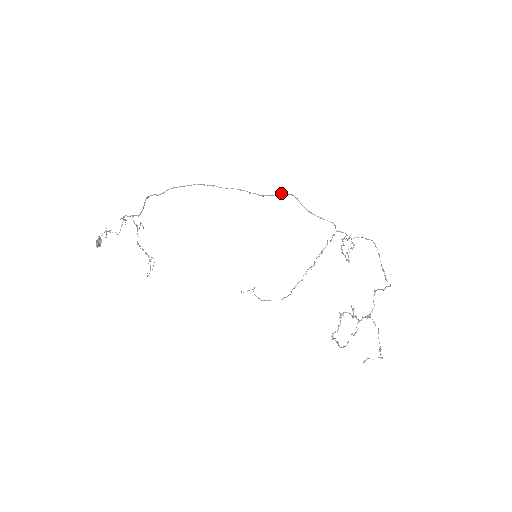
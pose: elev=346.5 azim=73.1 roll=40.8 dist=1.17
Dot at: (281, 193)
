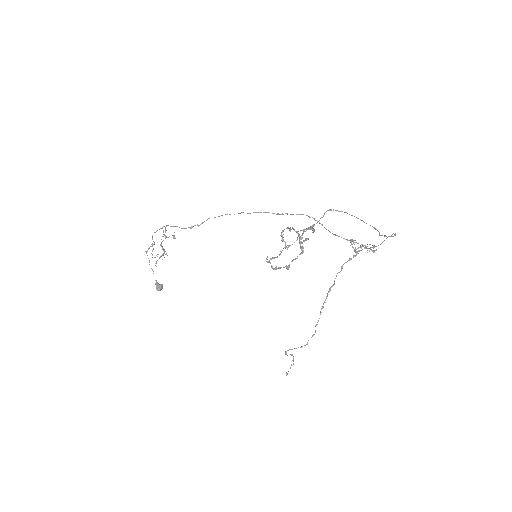
Dot at: (300, 214)
